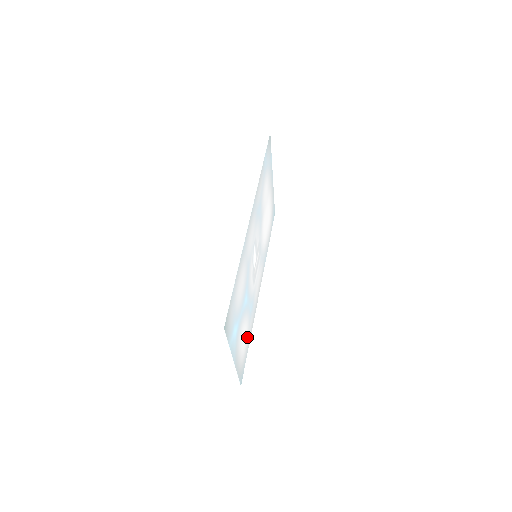
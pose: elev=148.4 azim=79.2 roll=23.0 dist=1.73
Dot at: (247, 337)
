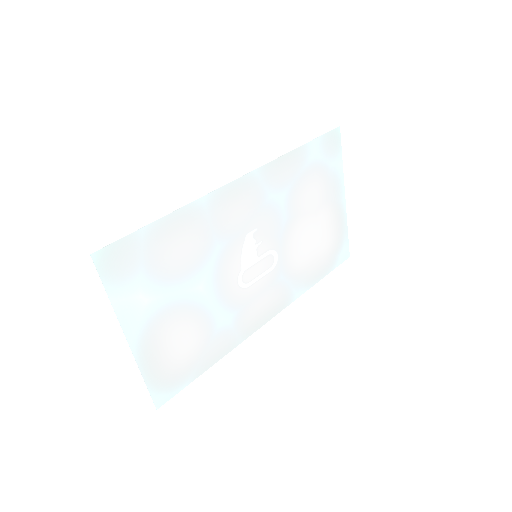
Dot at: (199, 352)
